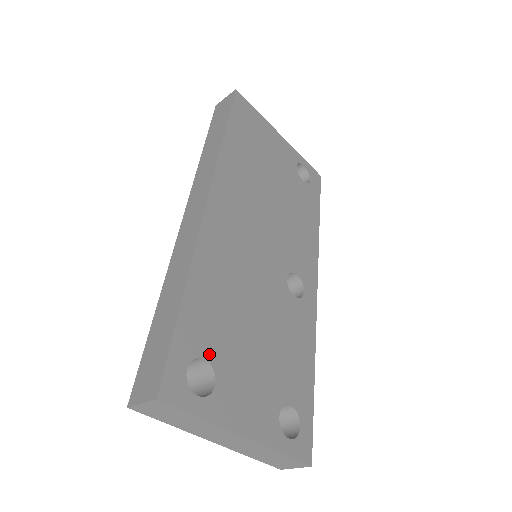
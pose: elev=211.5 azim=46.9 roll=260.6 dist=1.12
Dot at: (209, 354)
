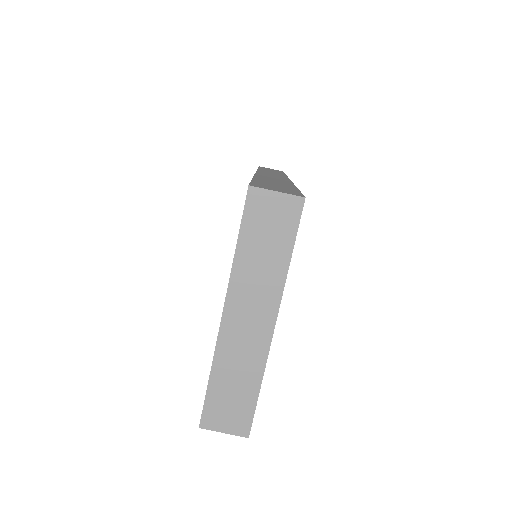
Dot at: occluded
